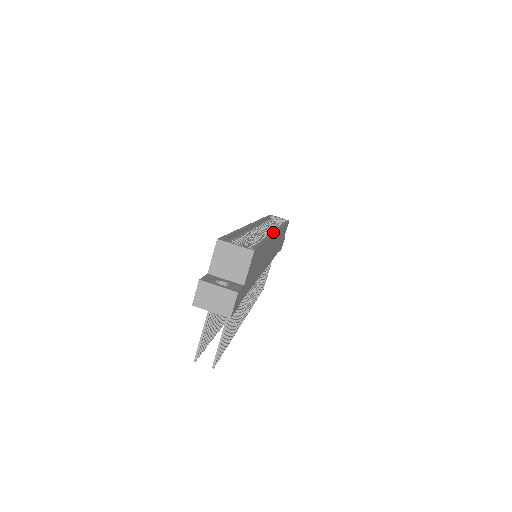
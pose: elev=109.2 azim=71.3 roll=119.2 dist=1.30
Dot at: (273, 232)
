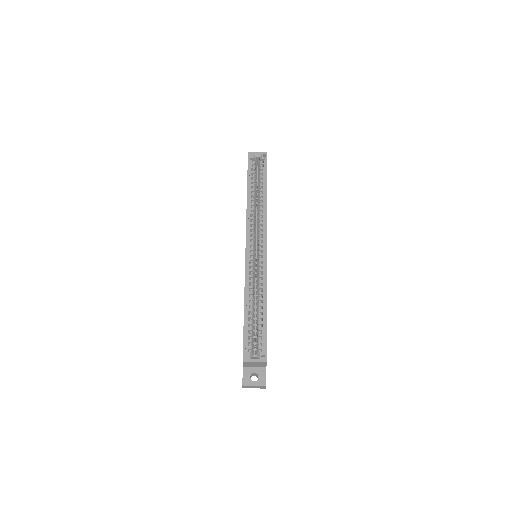
Dot at: (266, 261)
